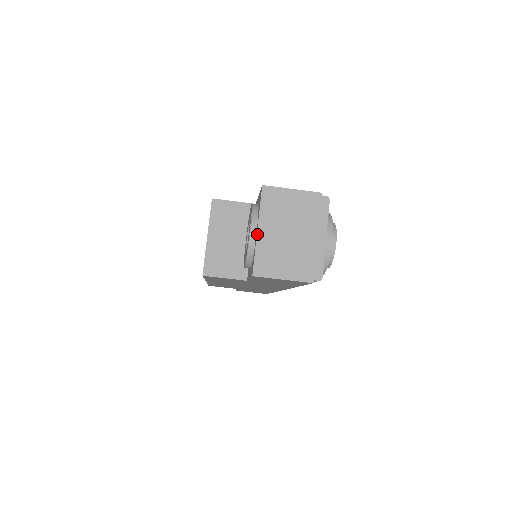
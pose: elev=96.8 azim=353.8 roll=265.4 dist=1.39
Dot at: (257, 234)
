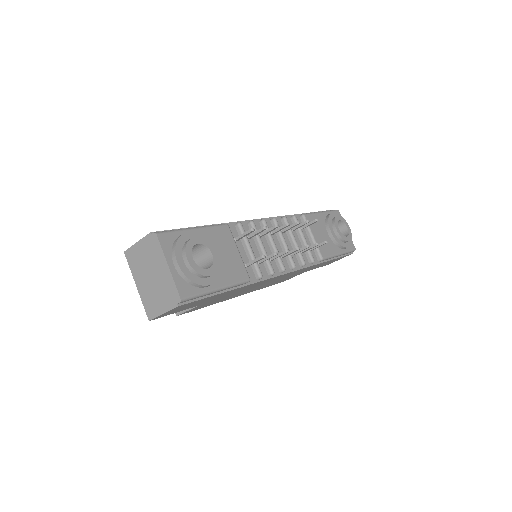
Dot at: (137, 289)
